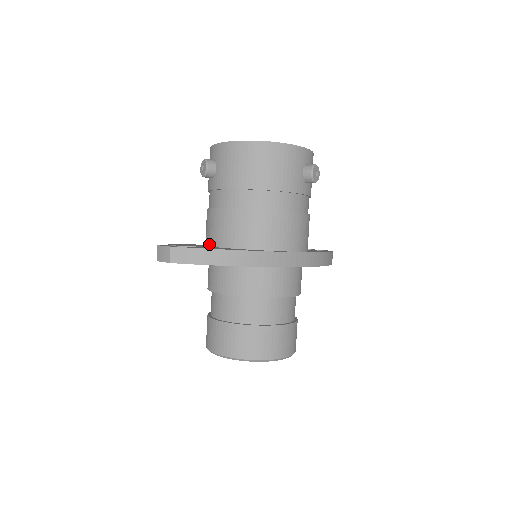
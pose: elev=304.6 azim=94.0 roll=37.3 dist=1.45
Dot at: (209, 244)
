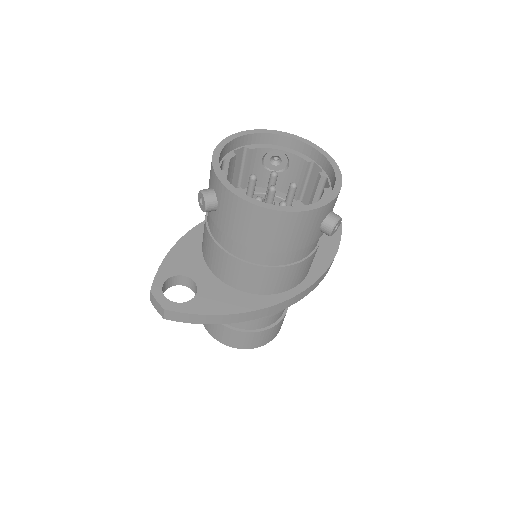
Dot at: (206, 261)
